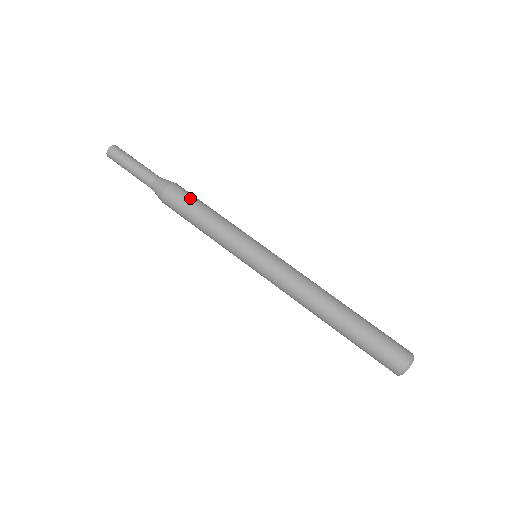
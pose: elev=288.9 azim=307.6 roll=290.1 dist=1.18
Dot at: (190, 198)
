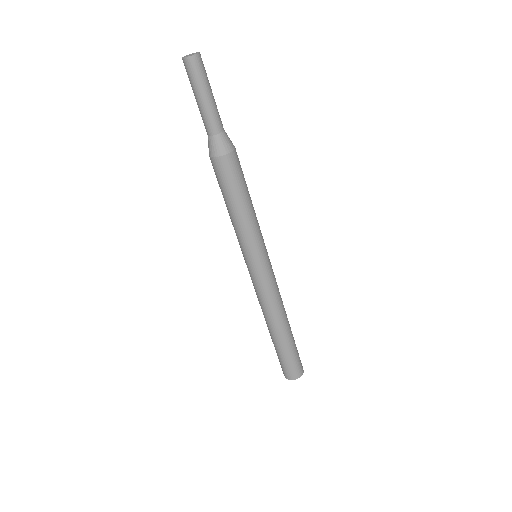
Dot at: (239, 179)
